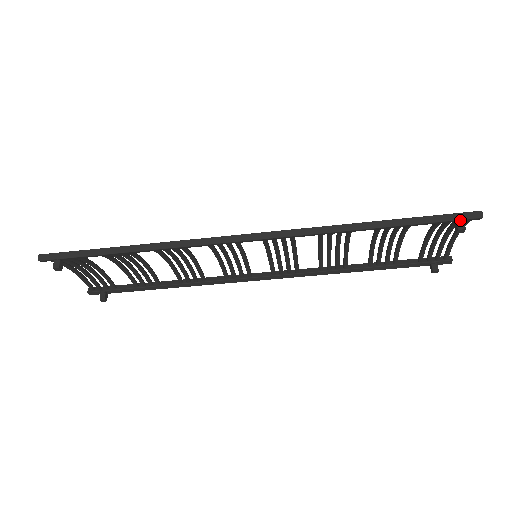
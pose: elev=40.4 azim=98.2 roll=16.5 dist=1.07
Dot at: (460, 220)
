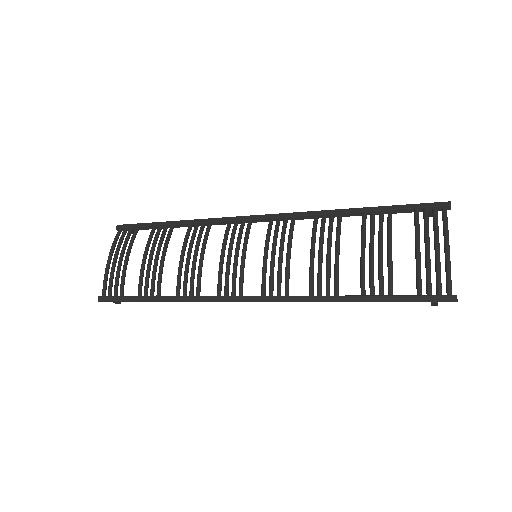
Dot at: (435, 303)
